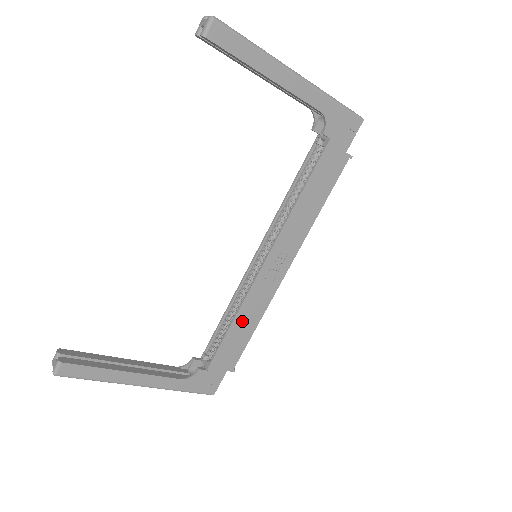
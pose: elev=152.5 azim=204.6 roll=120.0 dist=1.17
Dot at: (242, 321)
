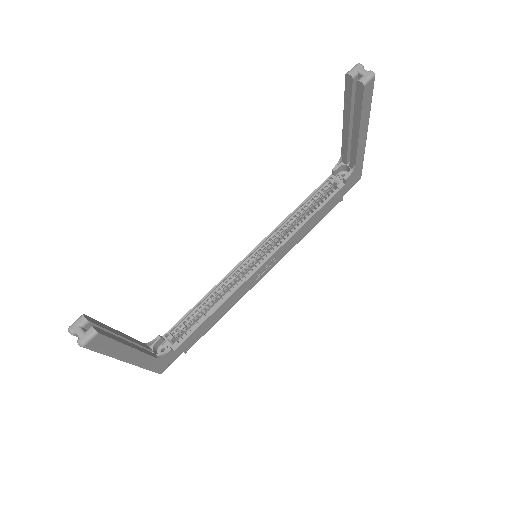
Dot at: (221, 310)
